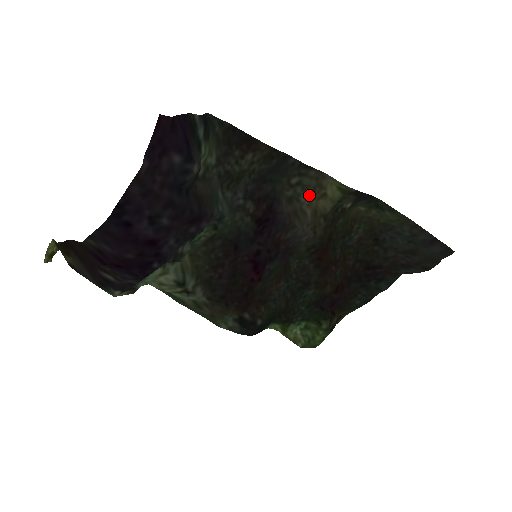
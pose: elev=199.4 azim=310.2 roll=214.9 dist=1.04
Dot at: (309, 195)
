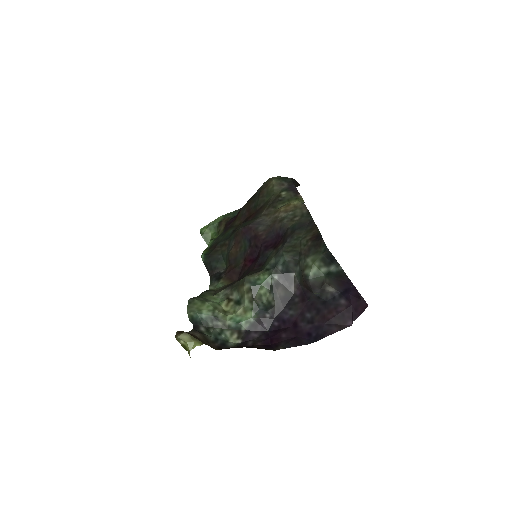
Dot at: (288, 213)
